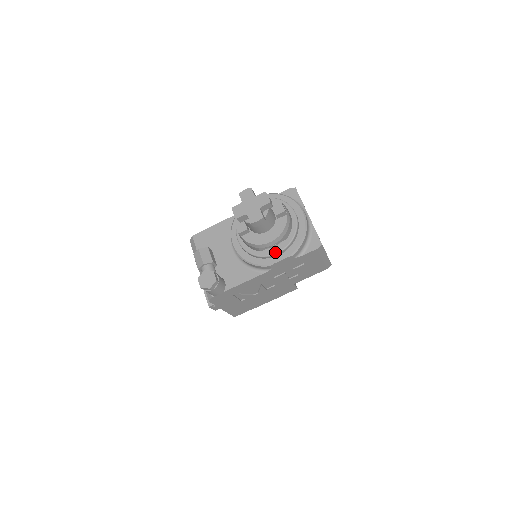
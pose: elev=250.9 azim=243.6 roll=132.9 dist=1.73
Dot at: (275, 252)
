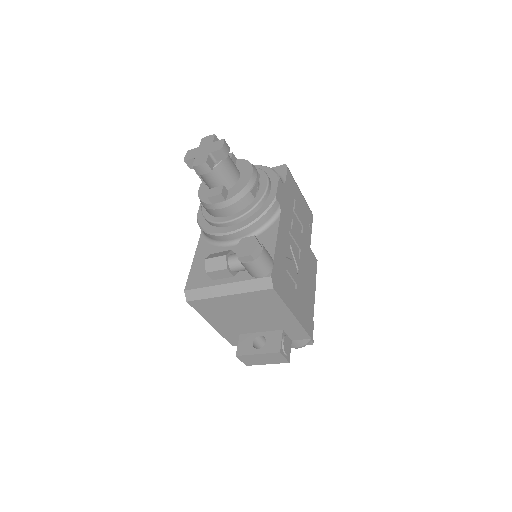
Dot at: (265, 186)
